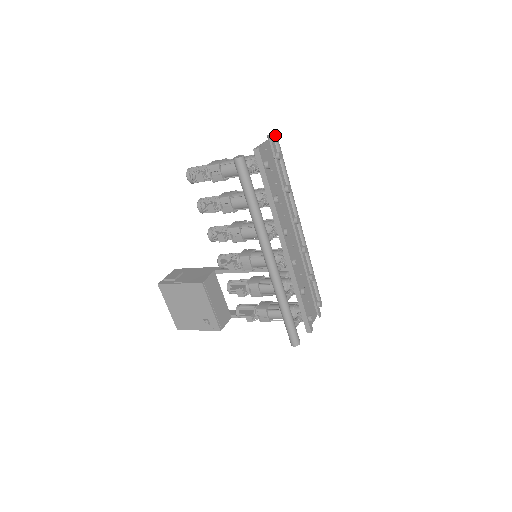
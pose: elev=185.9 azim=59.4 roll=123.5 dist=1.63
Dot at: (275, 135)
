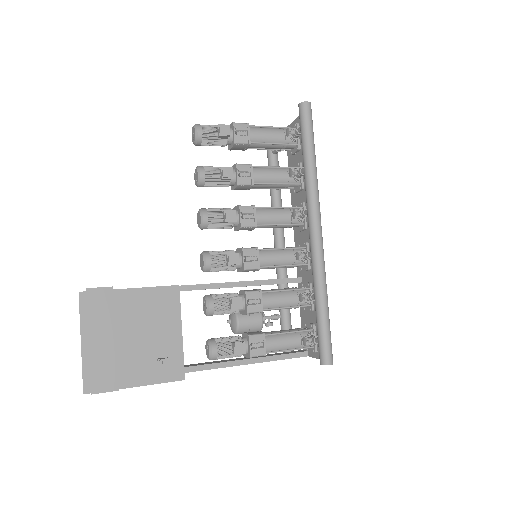
Dot at: occluded
